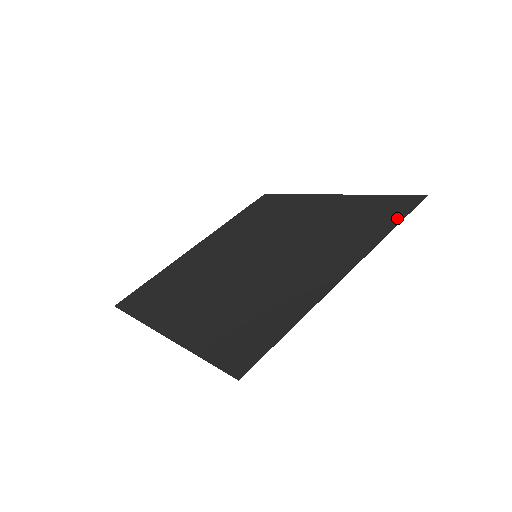
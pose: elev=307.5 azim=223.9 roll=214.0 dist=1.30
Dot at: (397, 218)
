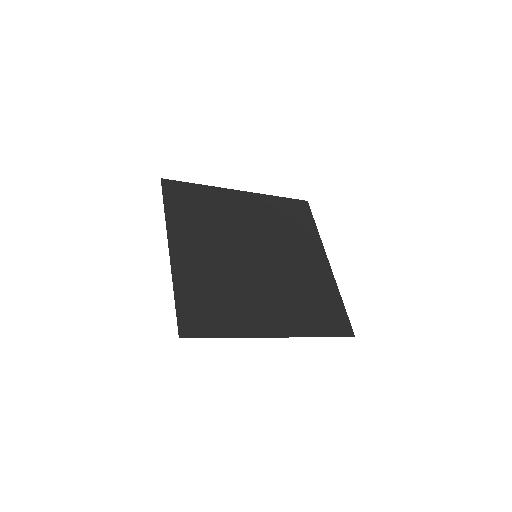
Dot at: (311, 219)
